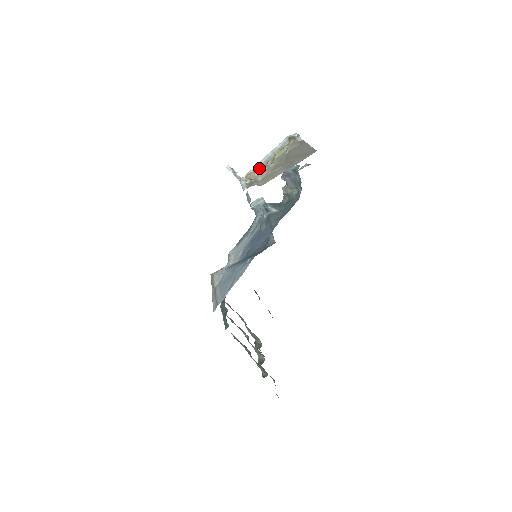
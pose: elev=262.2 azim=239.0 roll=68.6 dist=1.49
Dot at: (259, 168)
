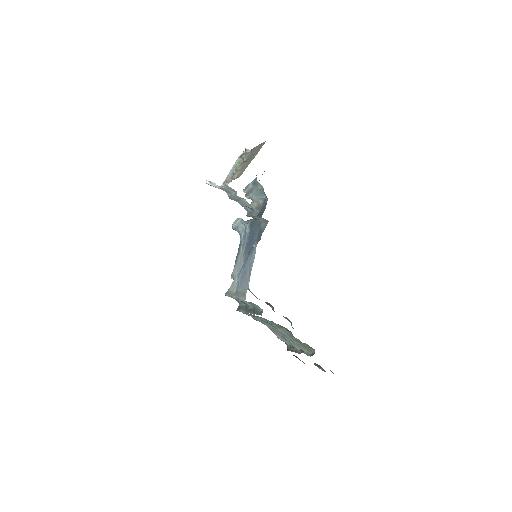
Dot at: (230, 178)
